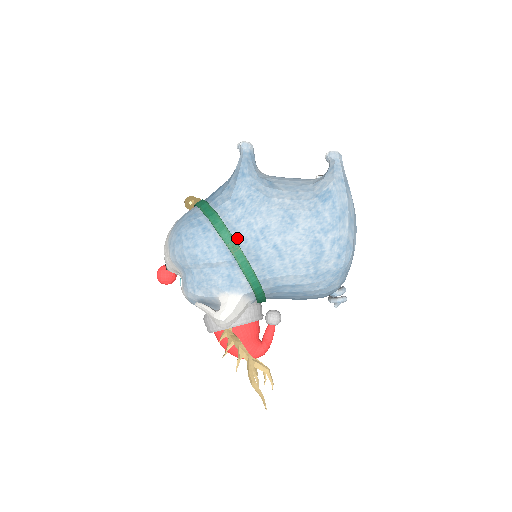
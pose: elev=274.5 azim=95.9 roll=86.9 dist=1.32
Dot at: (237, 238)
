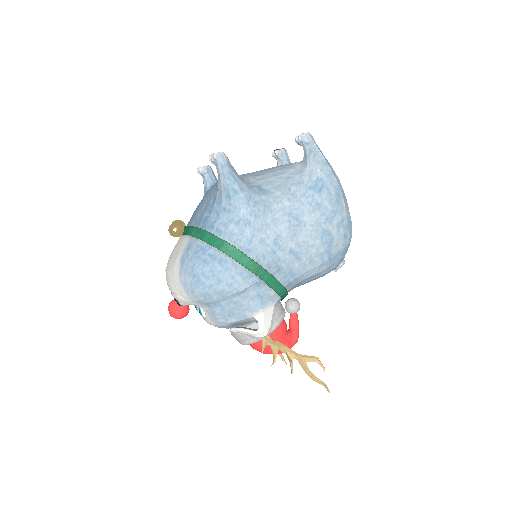
Dot at: (255, 258)
